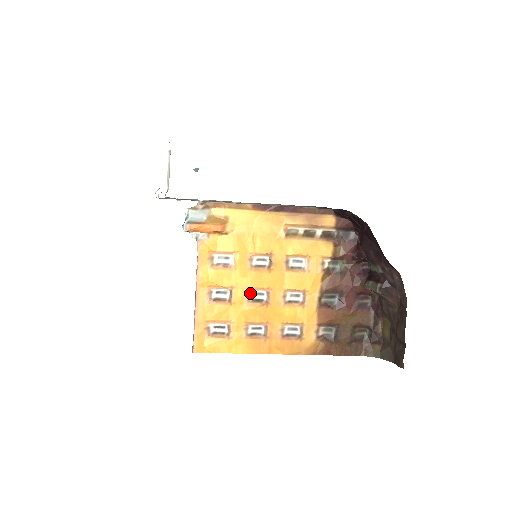
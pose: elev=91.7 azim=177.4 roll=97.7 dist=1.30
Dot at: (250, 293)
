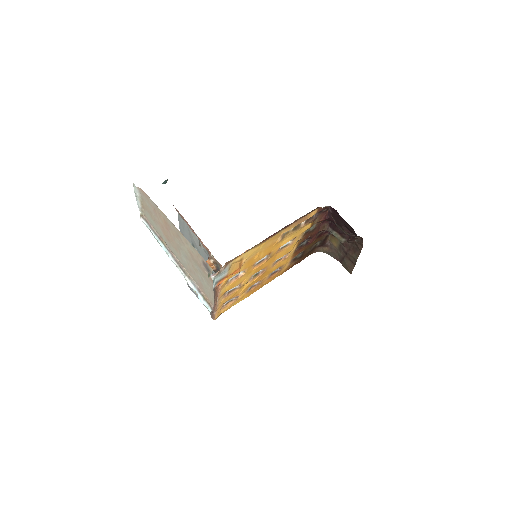
Dot at: (252, 276)
